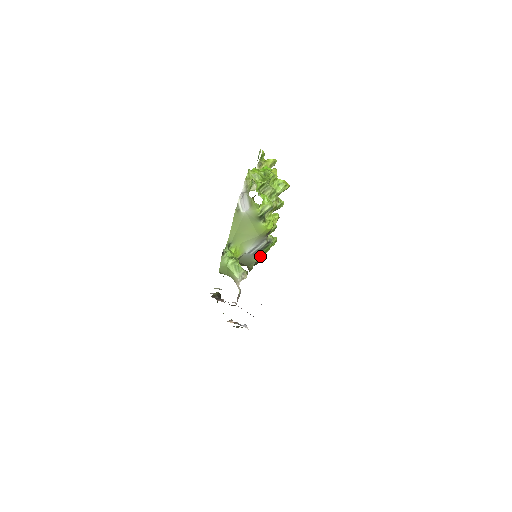
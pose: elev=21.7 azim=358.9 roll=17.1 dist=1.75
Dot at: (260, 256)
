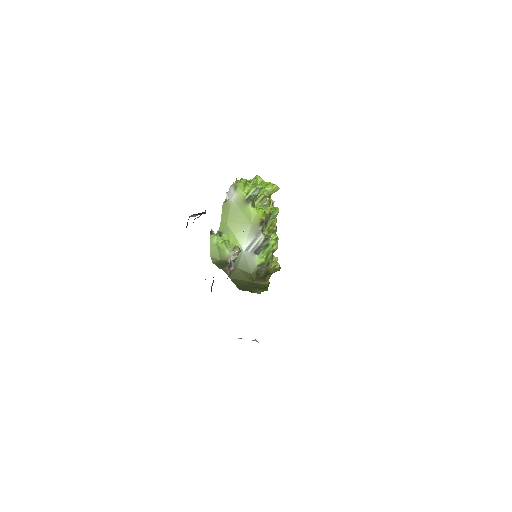
Dot at: (261, 257)
